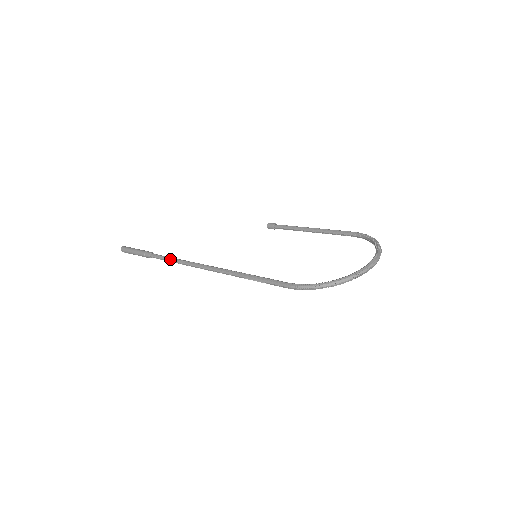
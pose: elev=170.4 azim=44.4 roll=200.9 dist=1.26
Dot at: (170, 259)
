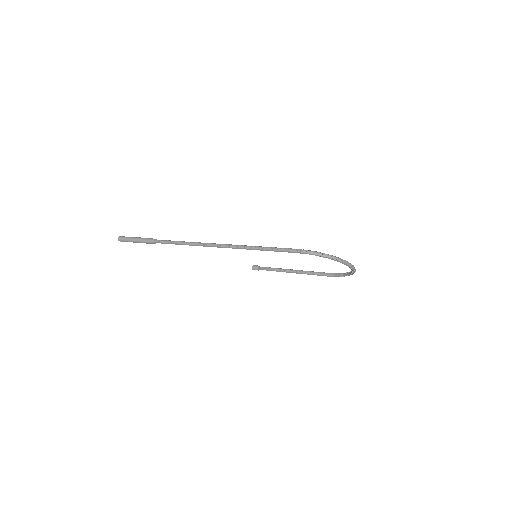
Dot at: (178, 241)
